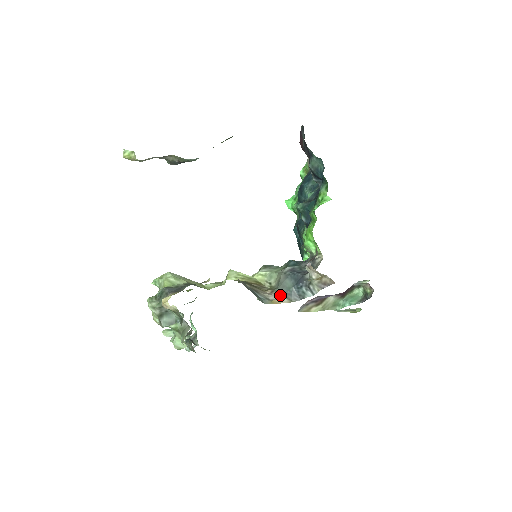
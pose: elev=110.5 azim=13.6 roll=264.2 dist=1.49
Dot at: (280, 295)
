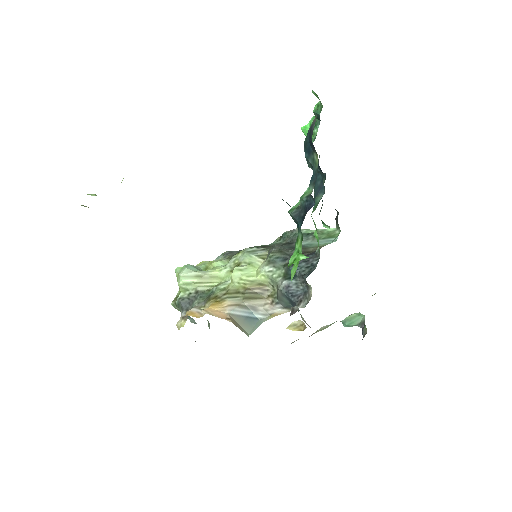
Dot at: (279, 307)
